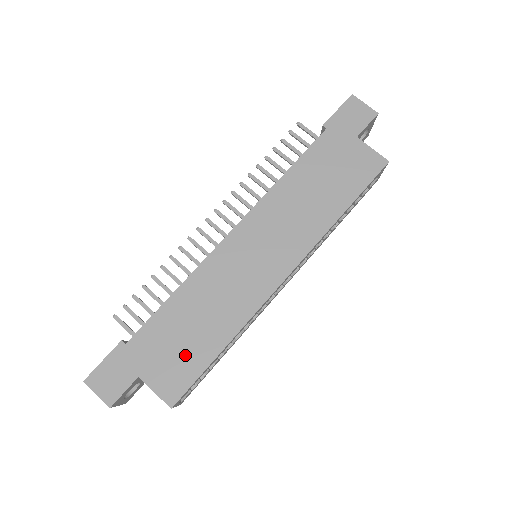
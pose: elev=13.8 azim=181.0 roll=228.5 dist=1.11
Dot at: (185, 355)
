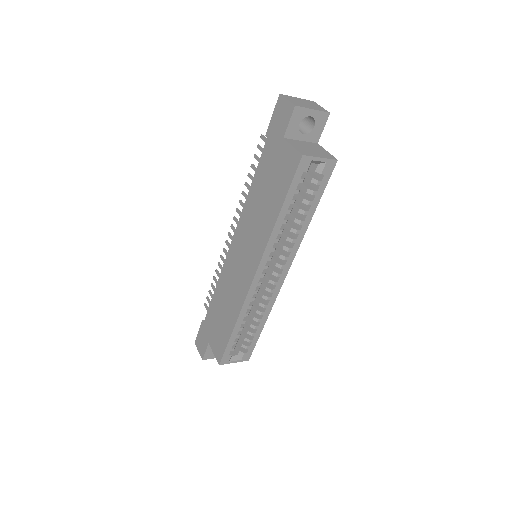
Dot at: (221, 332)
